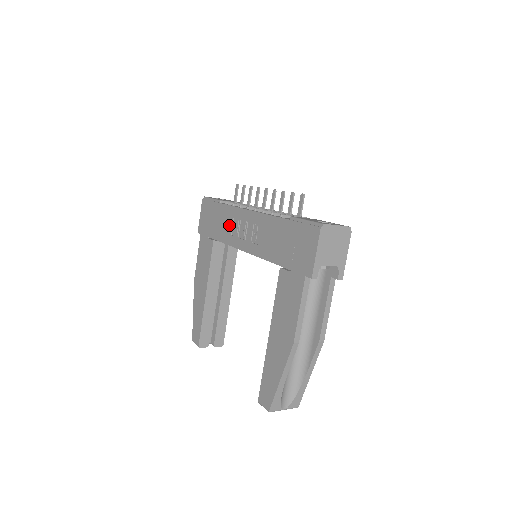
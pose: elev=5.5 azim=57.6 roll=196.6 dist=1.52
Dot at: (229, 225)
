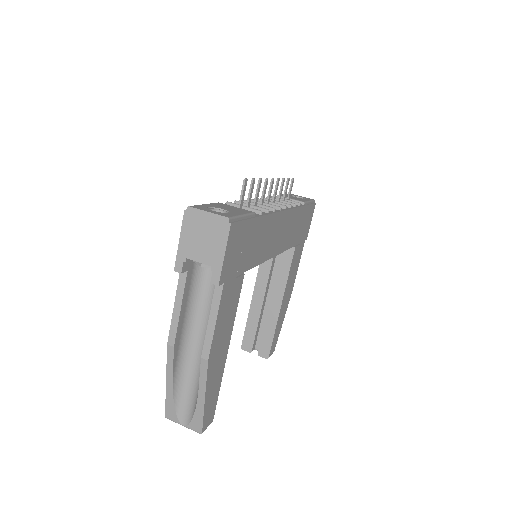
Dot at: occluded
